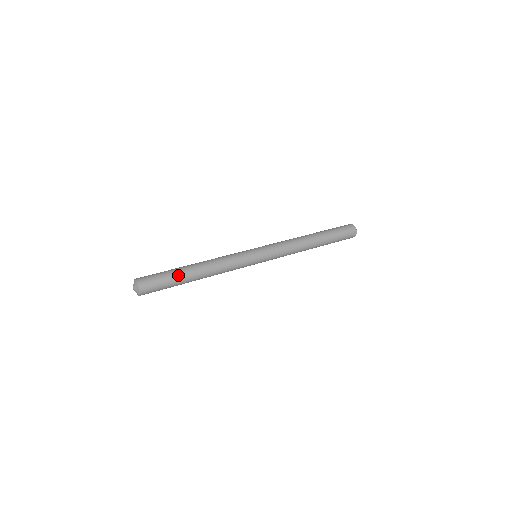
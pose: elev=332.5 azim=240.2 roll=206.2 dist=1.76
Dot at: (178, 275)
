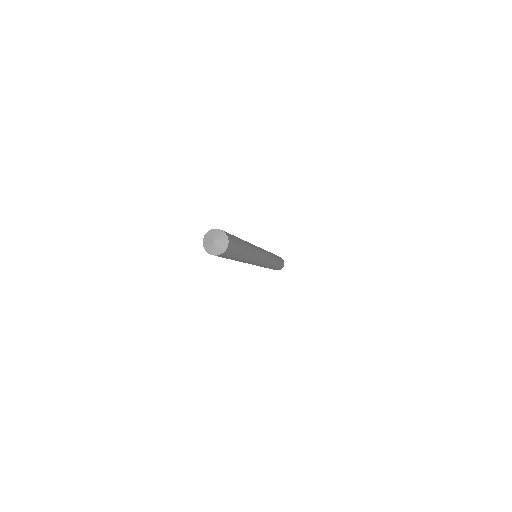
Dot at: (239, 238)
